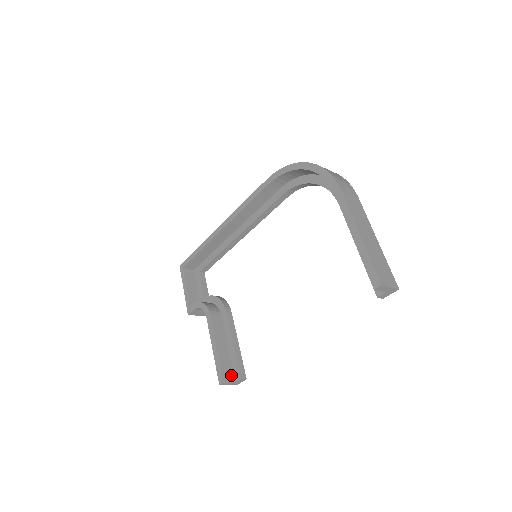
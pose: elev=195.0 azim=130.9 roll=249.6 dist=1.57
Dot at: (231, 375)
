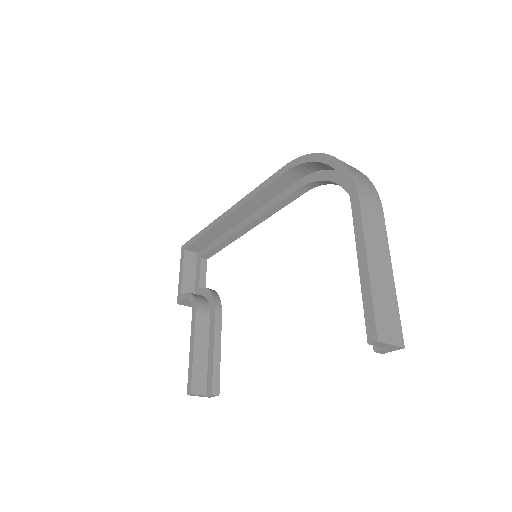
Dot at: (203, 386)
